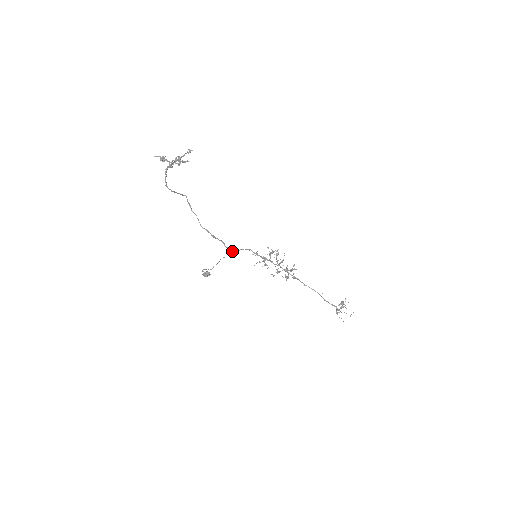
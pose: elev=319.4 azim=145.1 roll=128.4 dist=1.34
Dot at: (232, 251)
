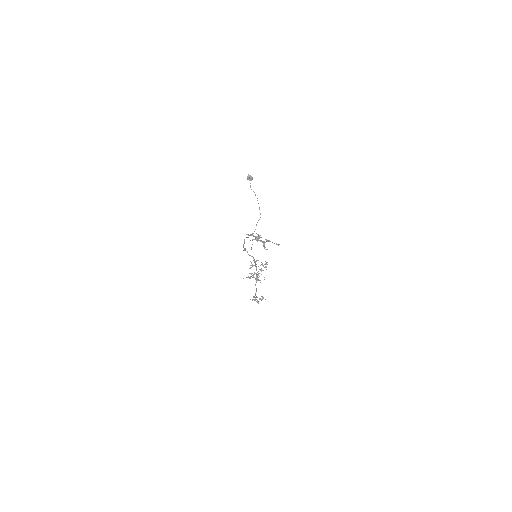
Dot at: occluded
